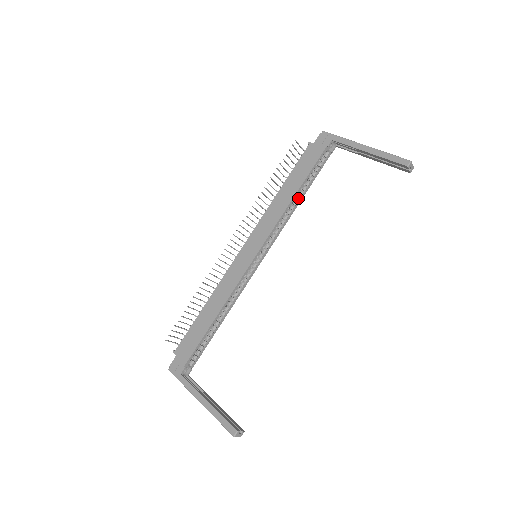
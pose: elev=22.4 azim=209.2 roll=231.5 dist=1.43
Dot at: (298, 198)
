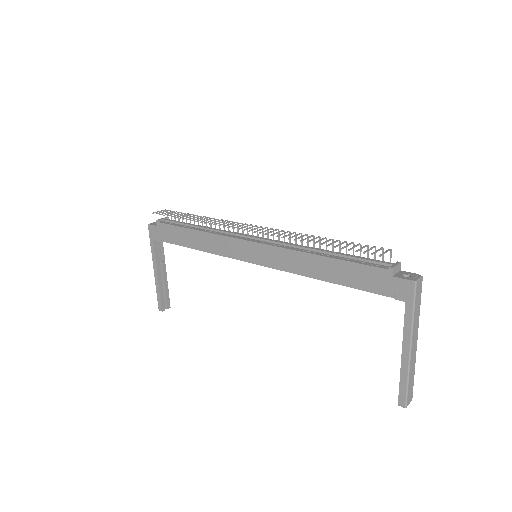
Dot at: occluded
